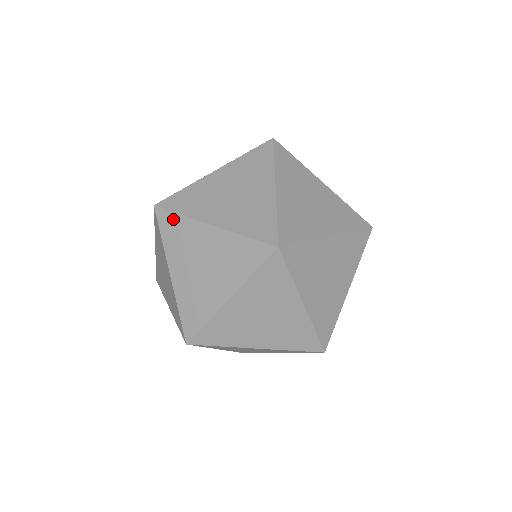
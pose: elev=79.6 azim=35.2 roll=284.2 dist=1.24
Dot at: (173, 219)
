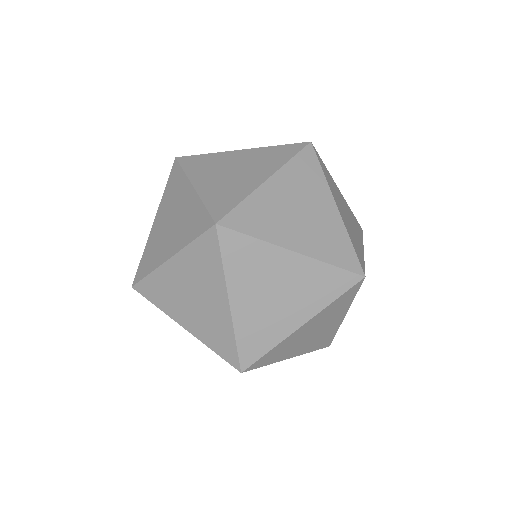
Dot at: (198, 158)
